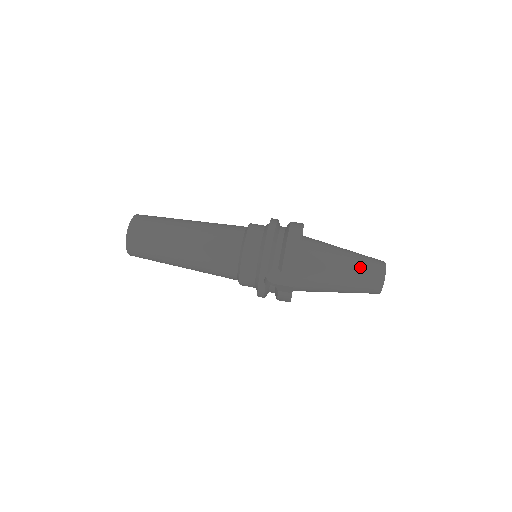
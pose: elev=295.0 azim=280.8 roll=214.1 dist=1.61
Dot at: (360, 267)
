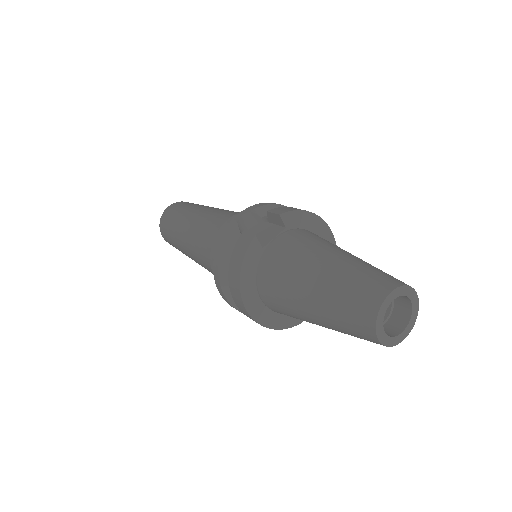
Dot at: (371, 265)
